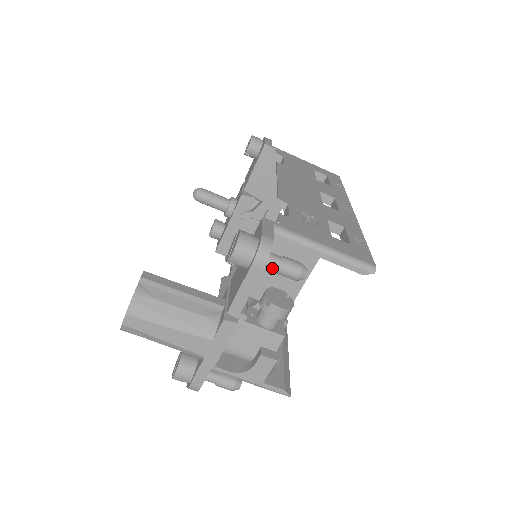
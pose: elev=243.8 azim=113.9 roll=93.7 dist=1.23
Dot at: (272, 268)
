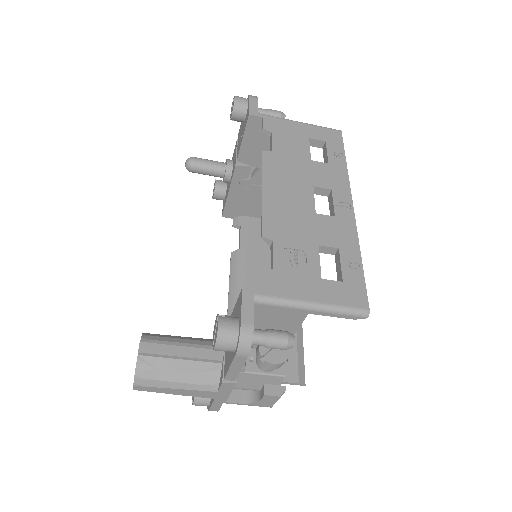
Dot at: occluded
